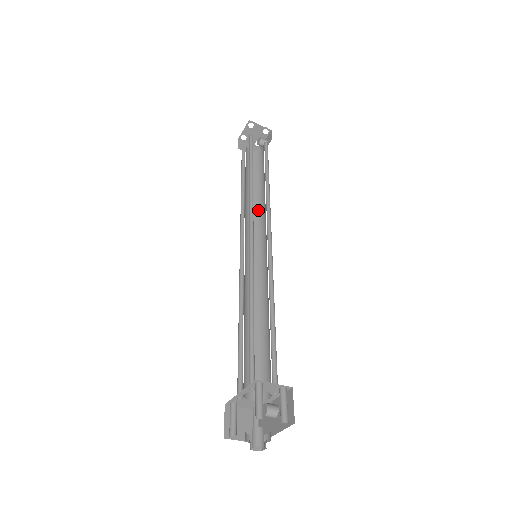
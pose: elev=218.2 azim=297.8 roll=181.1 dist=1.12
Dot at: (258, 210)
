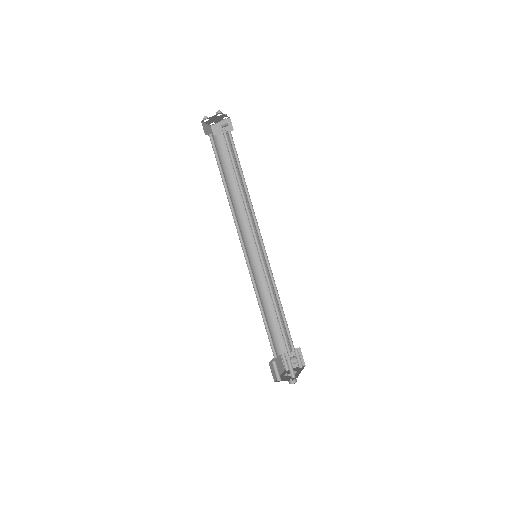
Dot at: (248, 203)
